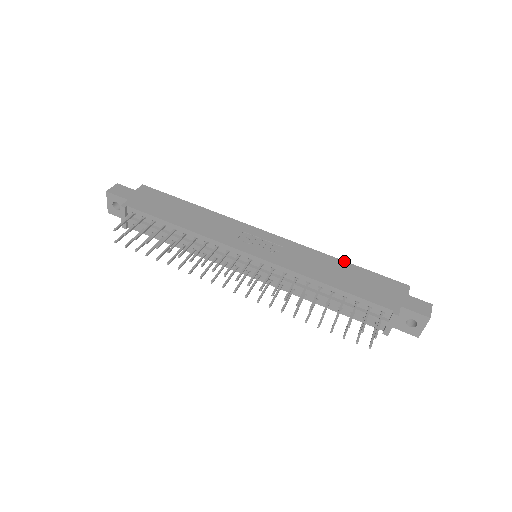
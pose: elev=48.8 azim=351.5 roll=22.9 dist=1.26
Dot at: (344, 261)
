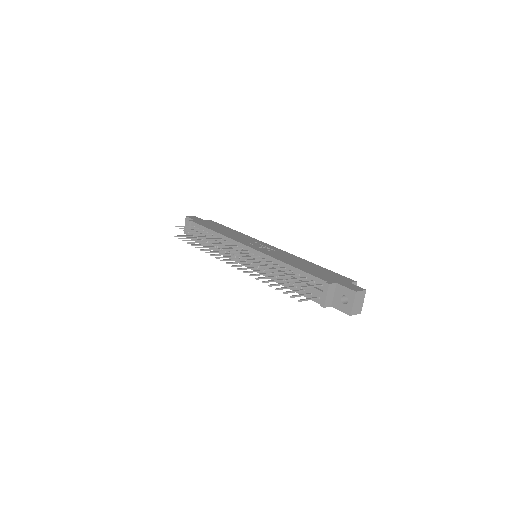
Dot at: (315, 264)
